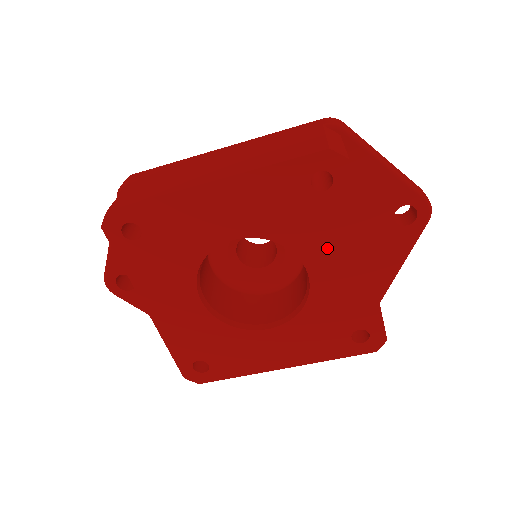
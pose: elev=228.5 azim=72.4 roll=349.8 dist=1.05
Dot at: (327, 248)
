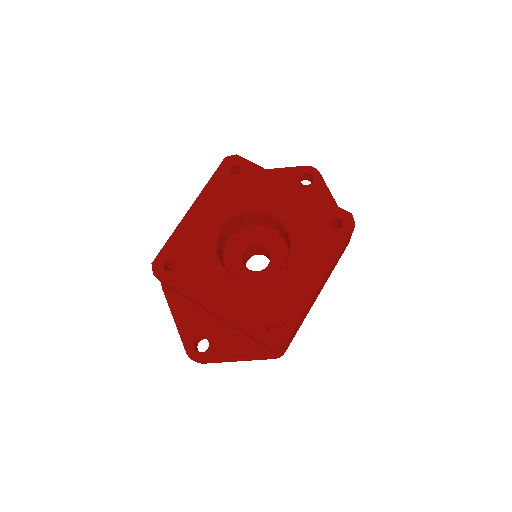
Dot at: (267, 194)
